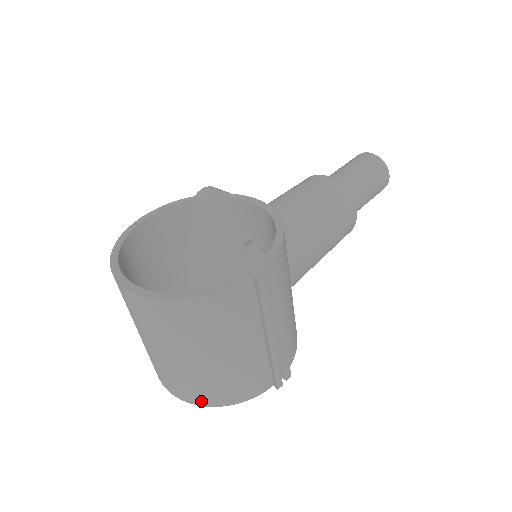
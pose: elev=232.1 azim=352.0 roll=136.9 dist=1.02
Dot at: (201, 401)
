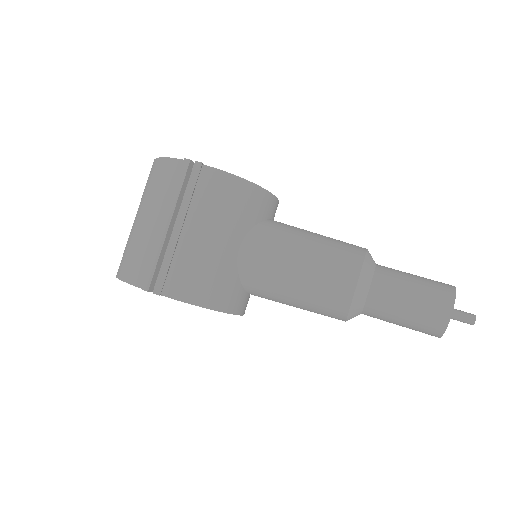
Dot at: (118, 270)
